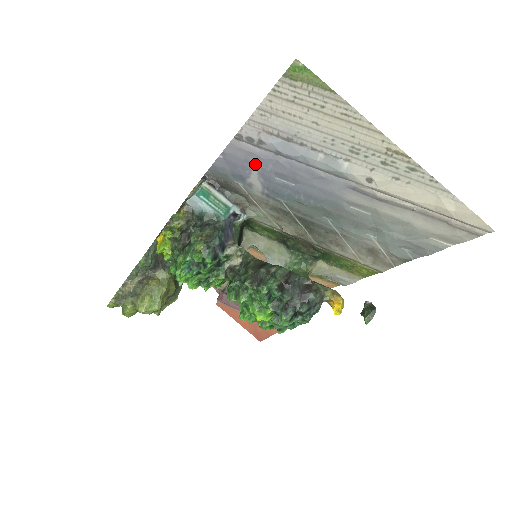
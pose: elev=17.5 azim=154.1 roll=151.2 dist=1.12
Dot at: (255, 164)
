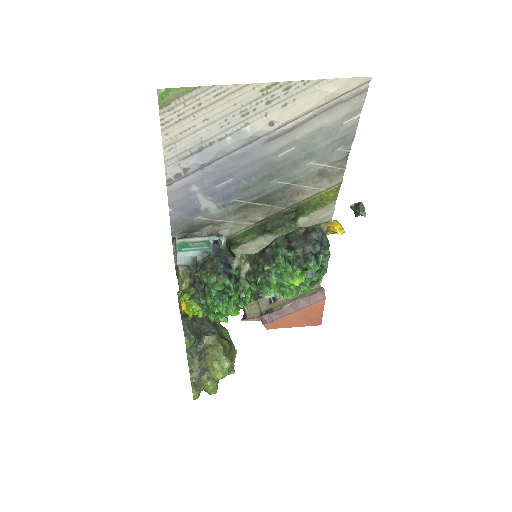
Dot at: (196, 191)
